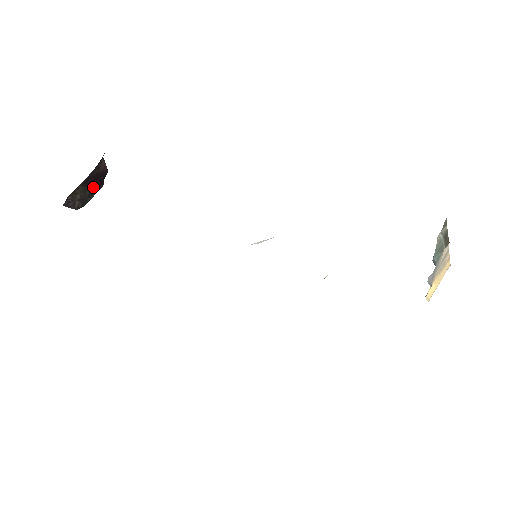
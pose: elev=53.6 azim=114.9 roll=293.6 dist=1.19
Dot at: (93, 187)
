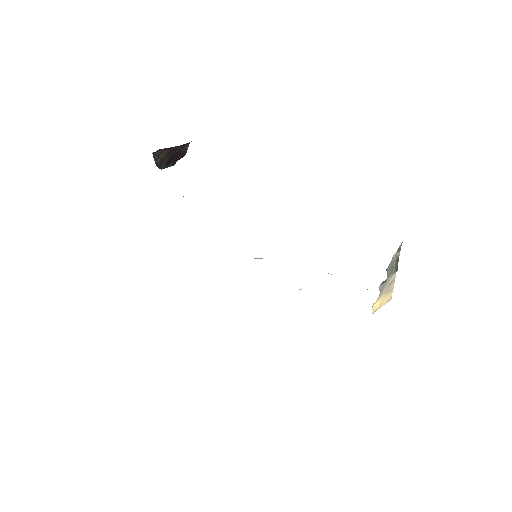
Dot at: (170, 160)
